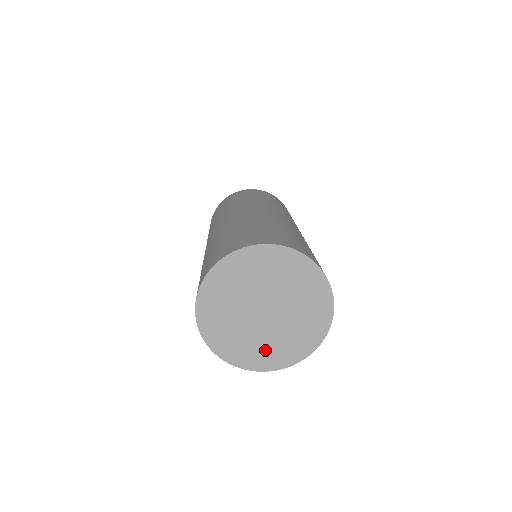
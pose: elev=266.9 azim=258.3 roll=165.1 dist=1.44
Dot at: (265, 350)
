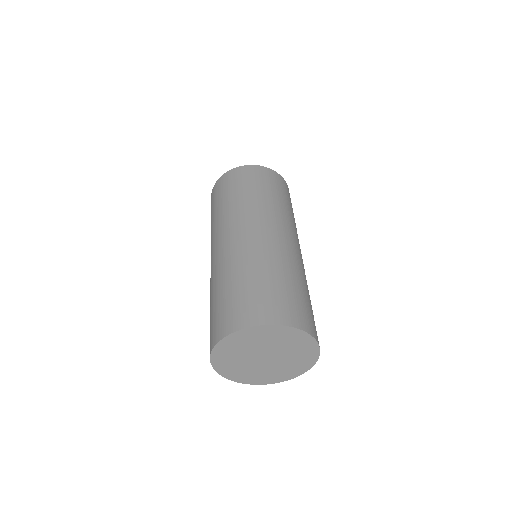
Dot at: (266, 375)
